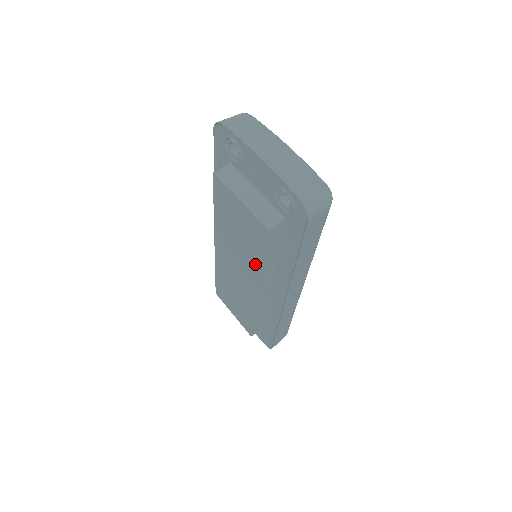
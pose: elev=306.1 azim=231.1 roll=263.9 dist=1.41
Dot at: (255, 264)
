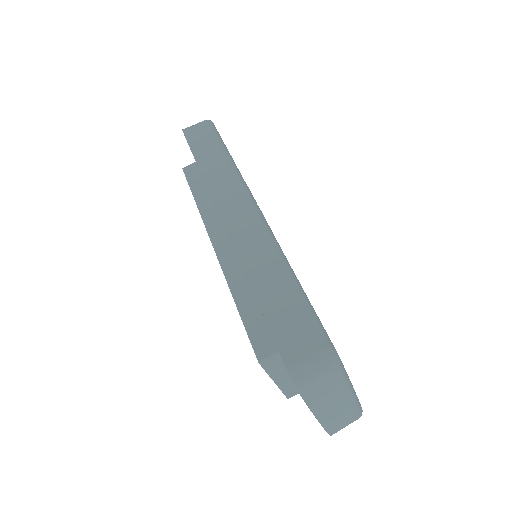
Dot at: occluded
